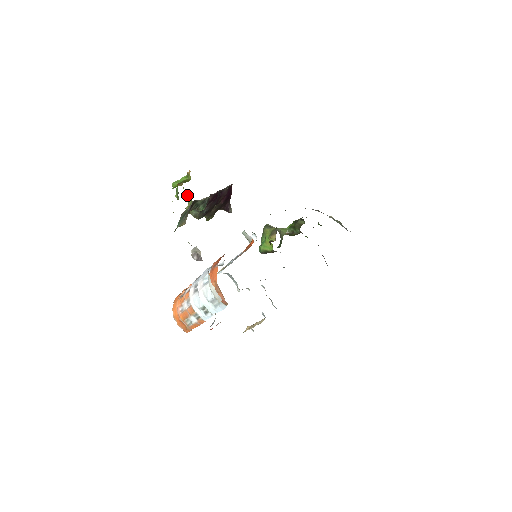
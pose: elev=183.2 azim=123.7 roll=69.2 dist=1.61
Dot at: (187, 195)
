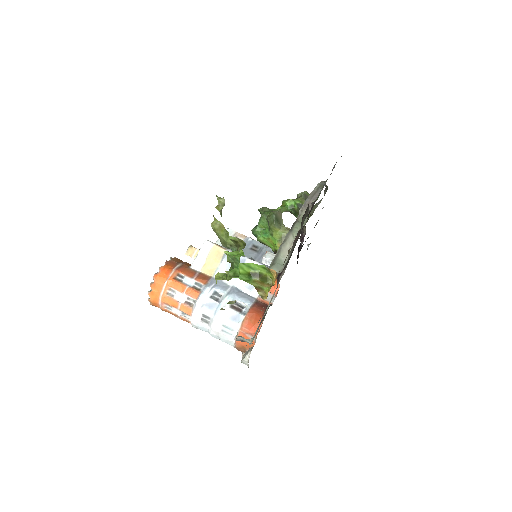
Dot at: (234, 239)
